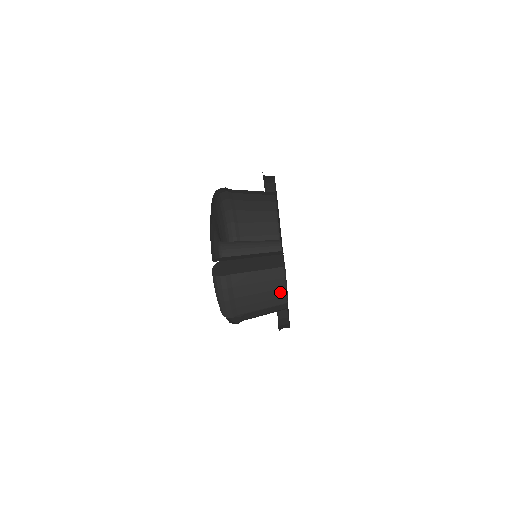
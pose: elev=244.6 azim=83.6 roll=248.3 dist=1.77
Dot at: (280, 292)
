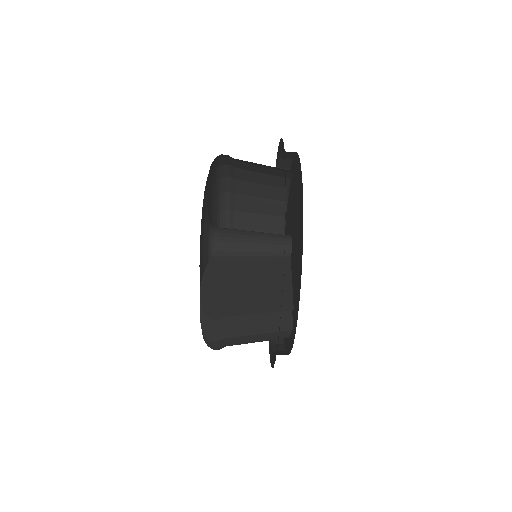
Dot at: occluded
